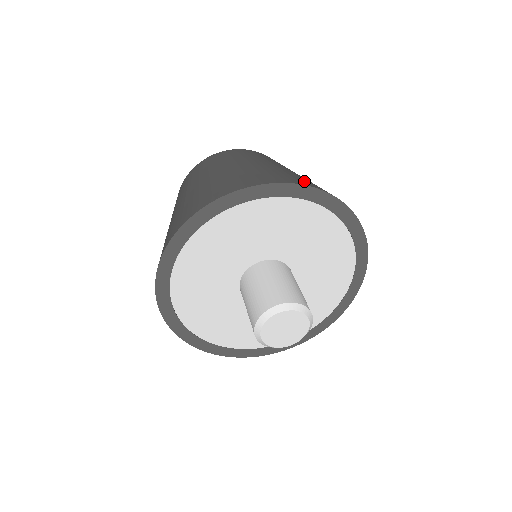
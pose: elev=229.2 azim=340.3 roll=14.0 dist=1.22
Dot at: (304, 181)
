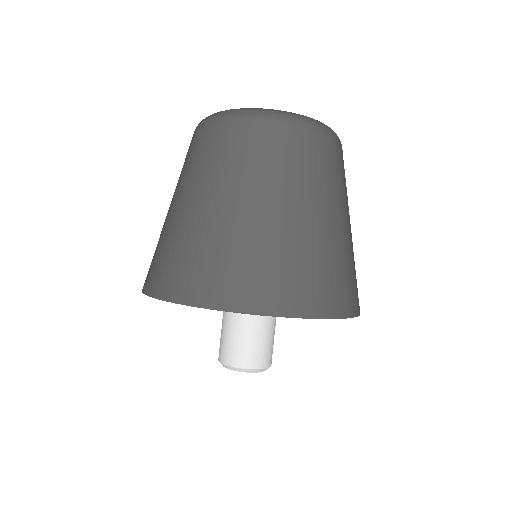
Dot at: (179, 278)
